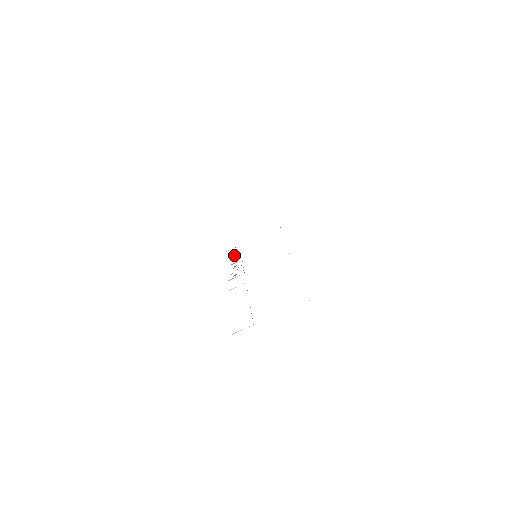
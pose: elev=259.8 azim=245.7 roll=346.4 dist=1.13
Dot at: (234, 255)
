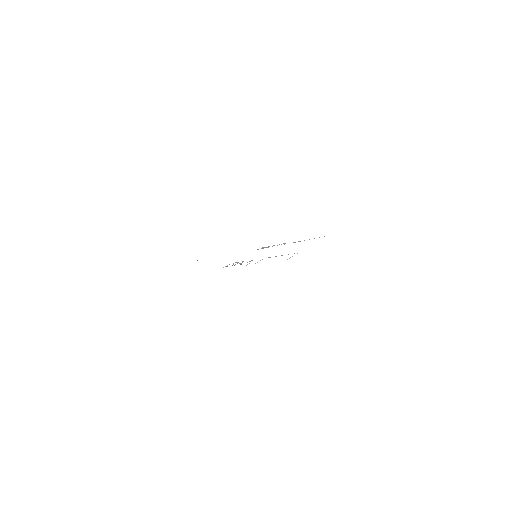
Dot at: occluded
